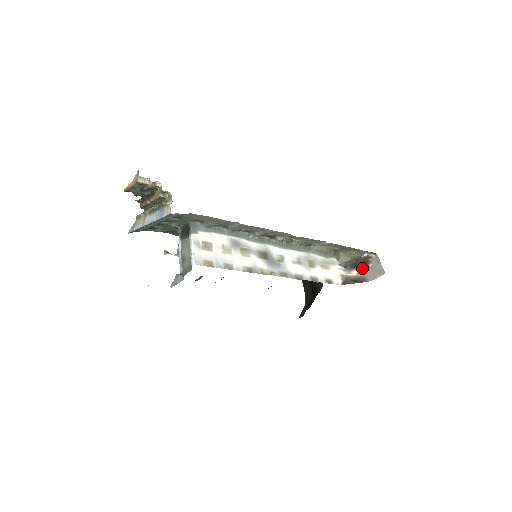
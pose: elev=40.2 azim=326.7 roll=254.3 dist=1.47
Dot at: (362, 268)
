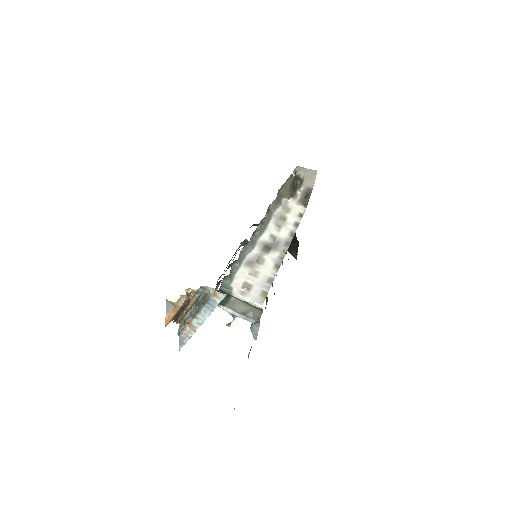
Dot at: (299, 185)
